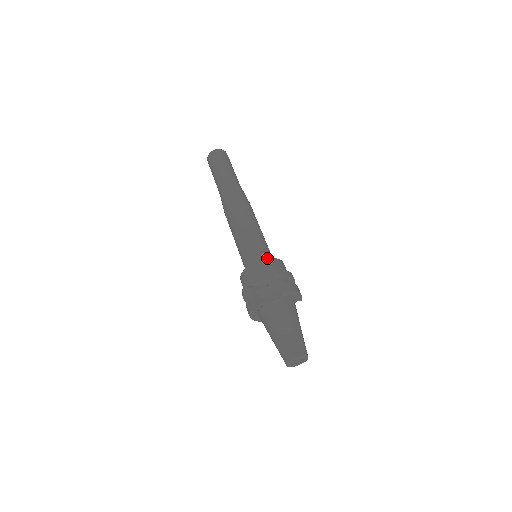
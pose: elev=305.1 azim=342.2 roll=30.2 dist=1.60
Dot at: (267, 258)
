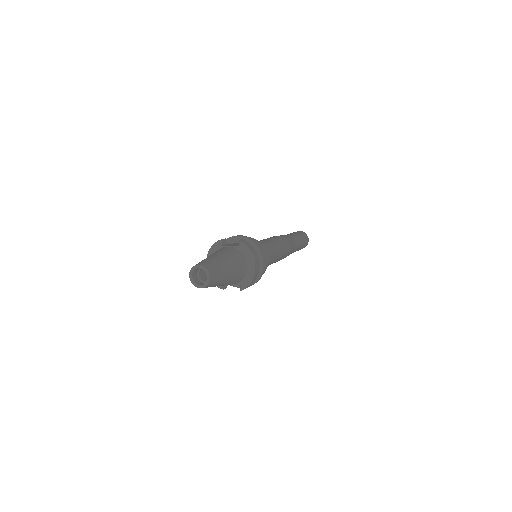
Dot at: occluded
